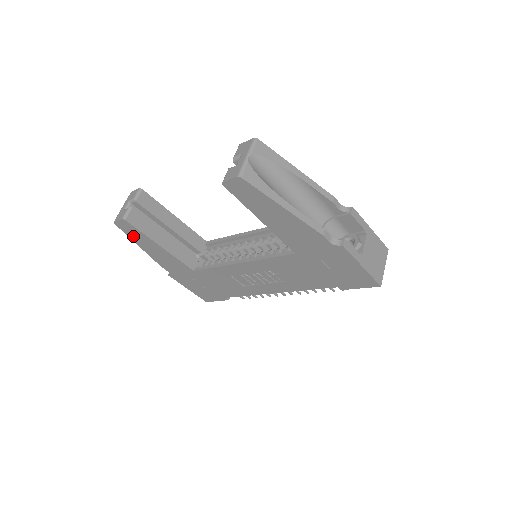
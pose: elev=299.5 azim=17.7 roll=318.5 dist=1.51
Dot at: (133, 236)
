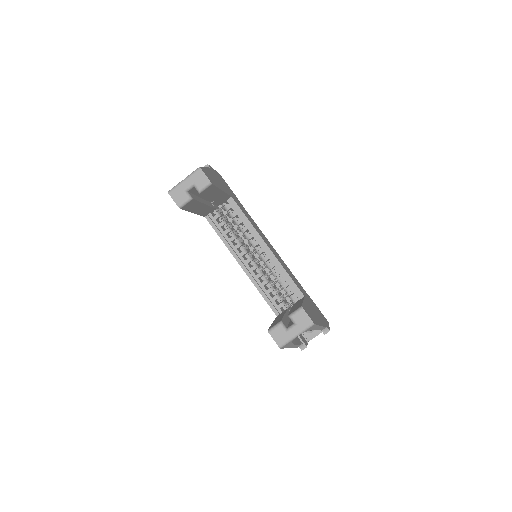
Dot at: occluded
